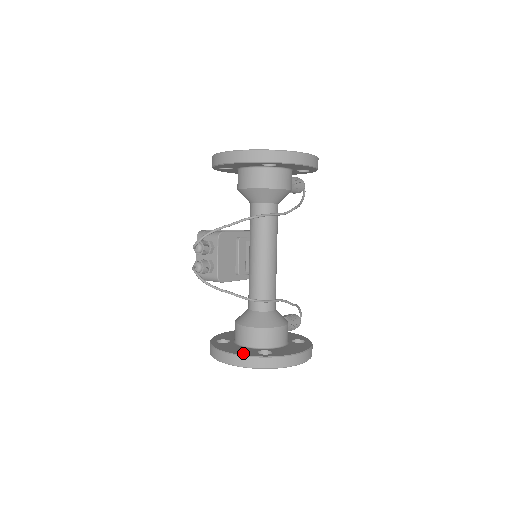
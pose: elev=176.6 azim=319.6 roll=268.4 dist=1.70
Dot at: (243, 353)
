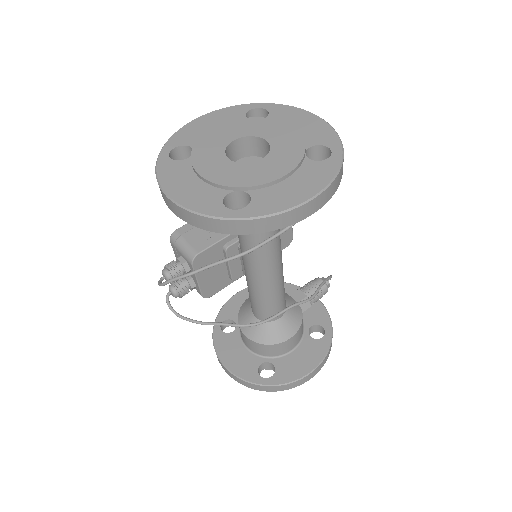
Dot at: (241, 371)
